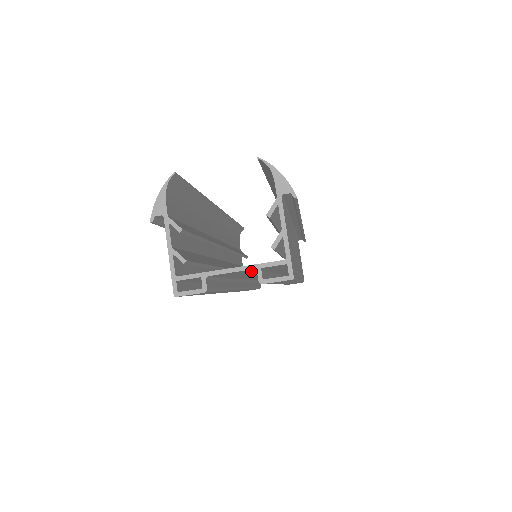
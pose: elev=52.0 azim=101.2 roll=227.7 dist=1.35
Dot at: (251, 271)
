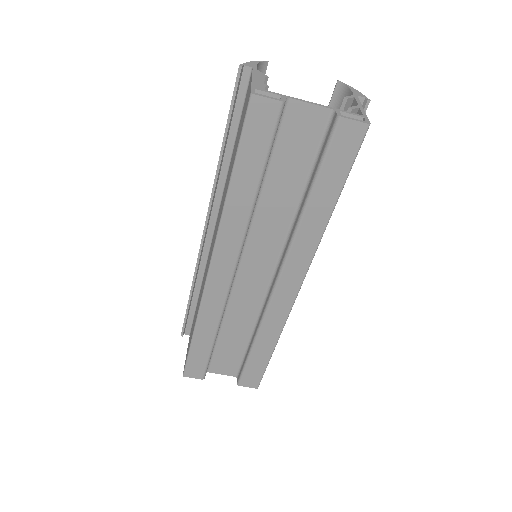
Dot at: (313, 141)
